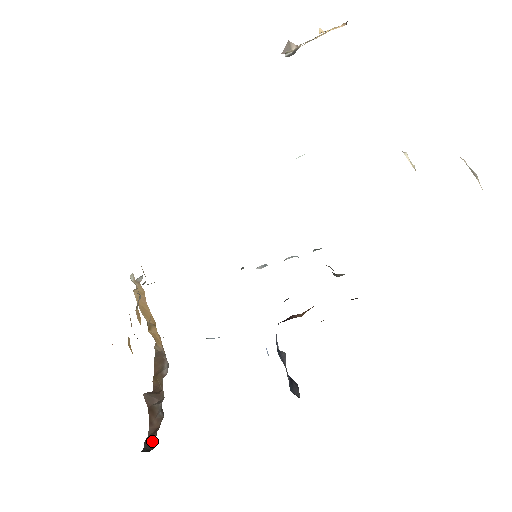
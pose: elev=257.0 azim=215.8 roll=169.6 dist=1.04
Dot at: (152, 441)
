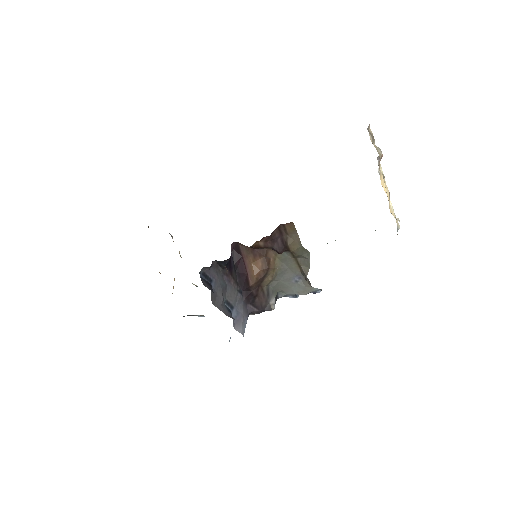
Dot at: occluded
